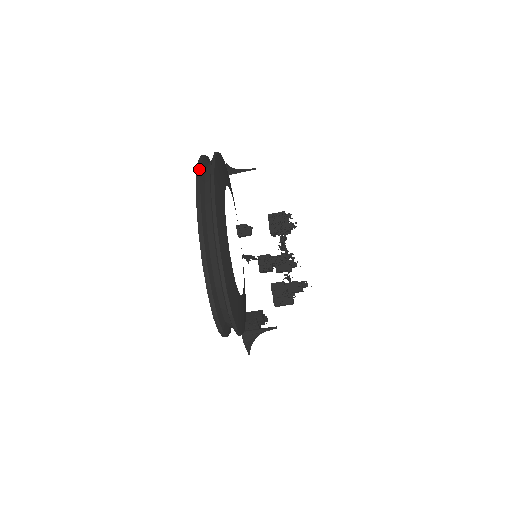
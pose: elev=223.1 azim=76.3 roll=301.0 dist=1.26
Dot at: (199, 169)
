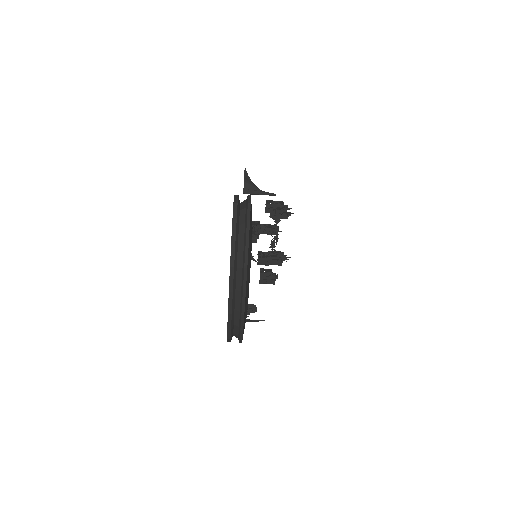
Dot at: (234, 229)
